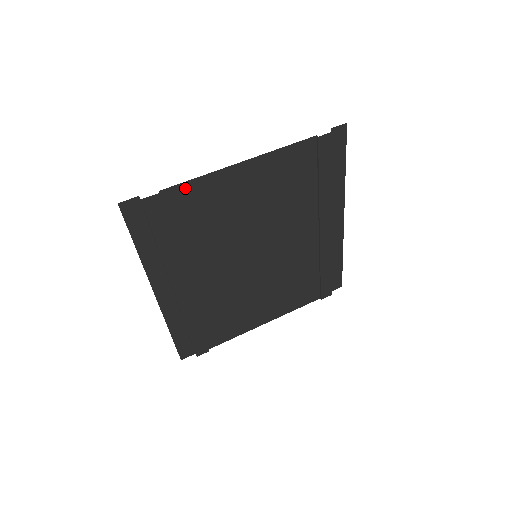
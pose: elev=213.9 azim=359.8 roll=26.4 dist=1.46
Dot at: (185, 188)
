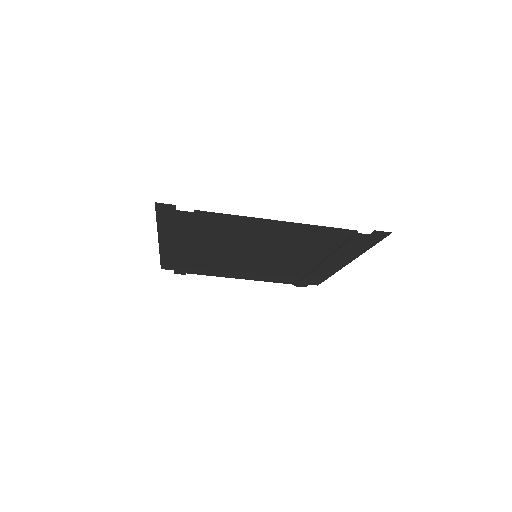
Dot at: (219, 215)
